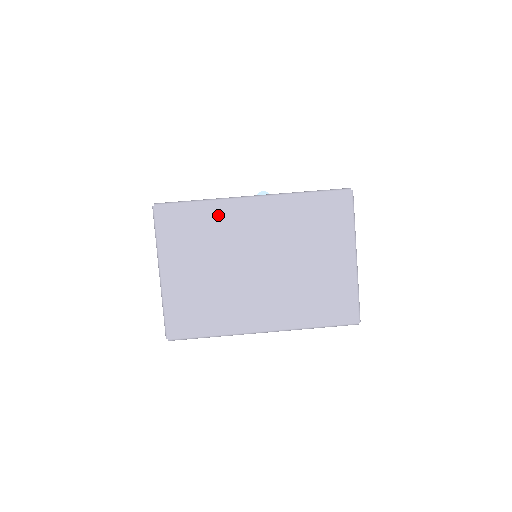
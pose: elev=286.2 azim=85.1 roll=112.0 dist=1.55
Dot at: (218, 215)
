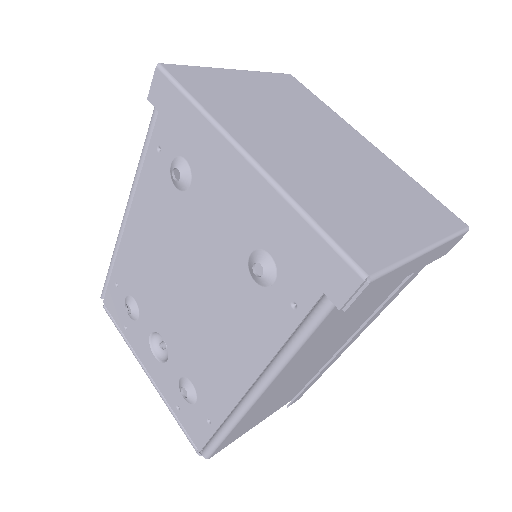
Dot at: (329, 116)
